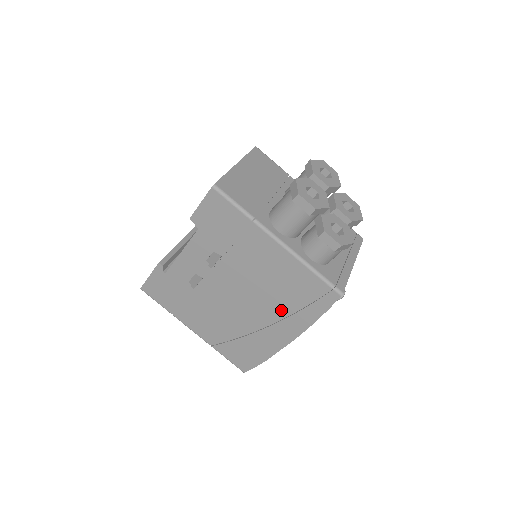
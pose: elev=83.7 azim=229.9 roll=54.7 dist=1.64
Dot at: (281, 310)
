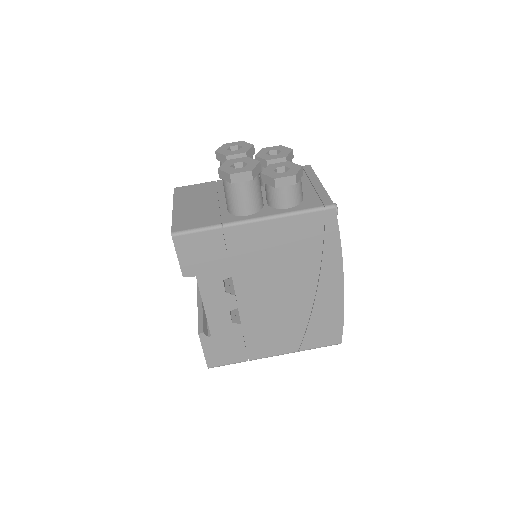
Dot at: (311, 267)
